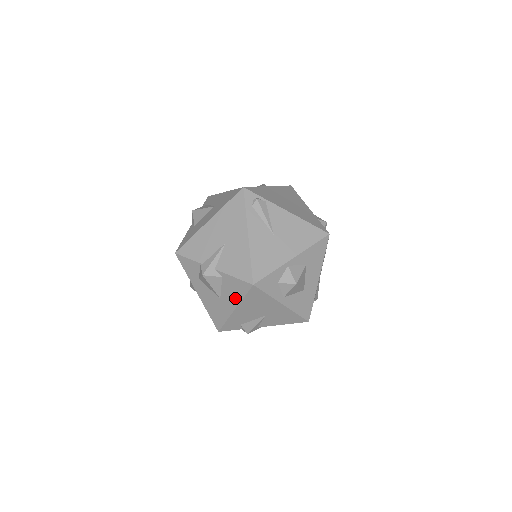
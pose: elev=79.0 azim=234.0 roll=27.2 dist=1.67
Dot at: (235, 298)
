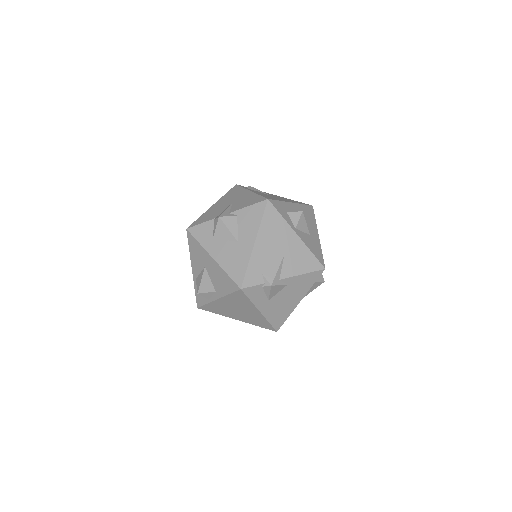
Dot at: (253, 228)
